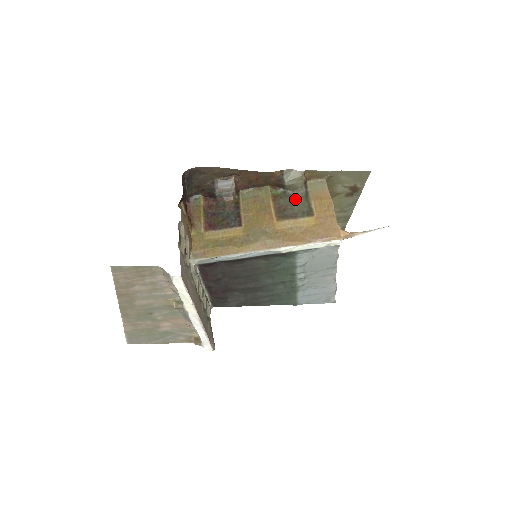
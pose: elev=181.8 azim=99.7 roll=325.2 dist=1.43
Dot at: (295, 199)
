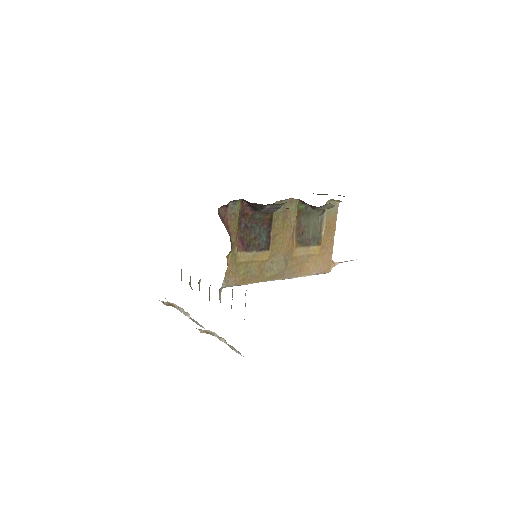
Dot at: (312, 219)
